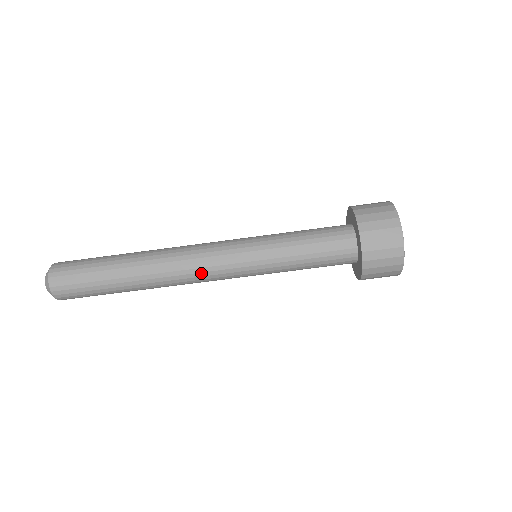
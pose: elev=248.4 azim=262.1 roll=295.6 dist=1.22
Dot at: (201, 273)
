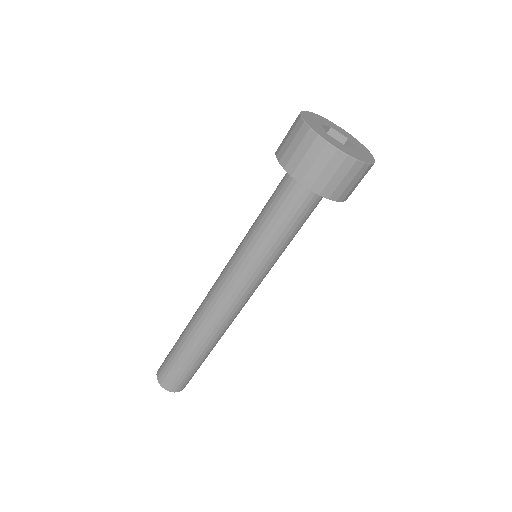
Dot at: (242, 307)
